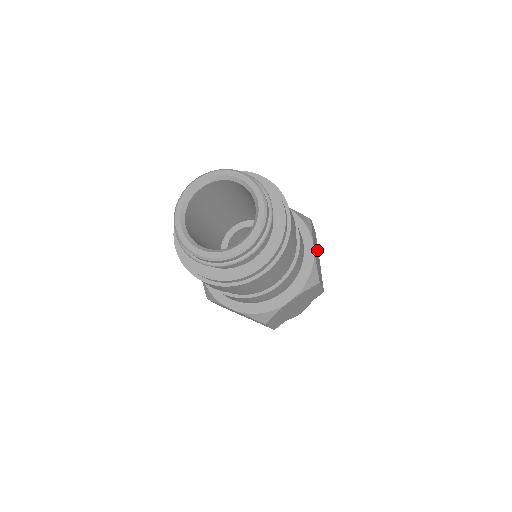
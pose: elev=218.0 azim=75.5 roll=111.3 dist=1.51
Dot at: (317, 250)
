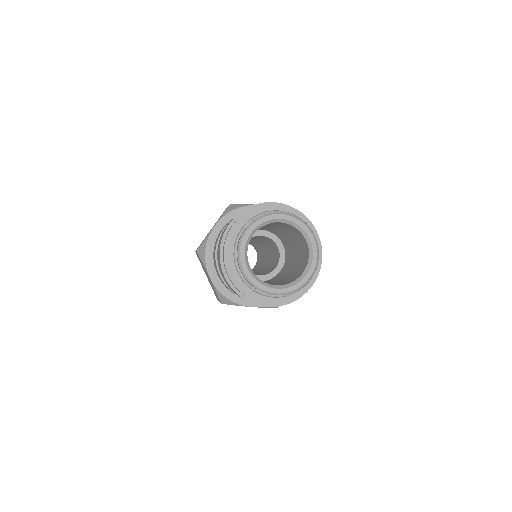
Dot at: occluded
